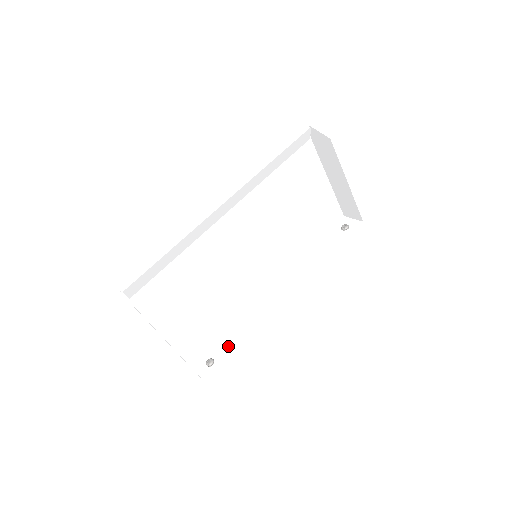
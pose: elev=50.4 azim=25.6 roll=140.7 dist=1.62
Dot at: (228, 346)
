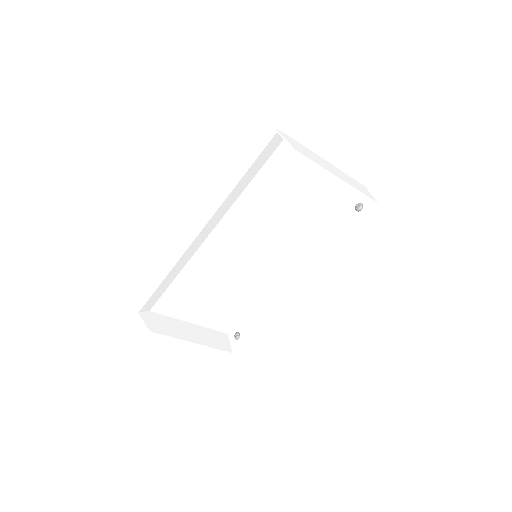
Dot at: (250, 324)
